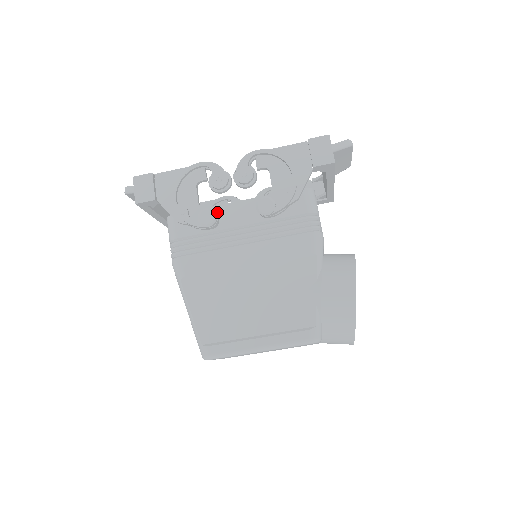
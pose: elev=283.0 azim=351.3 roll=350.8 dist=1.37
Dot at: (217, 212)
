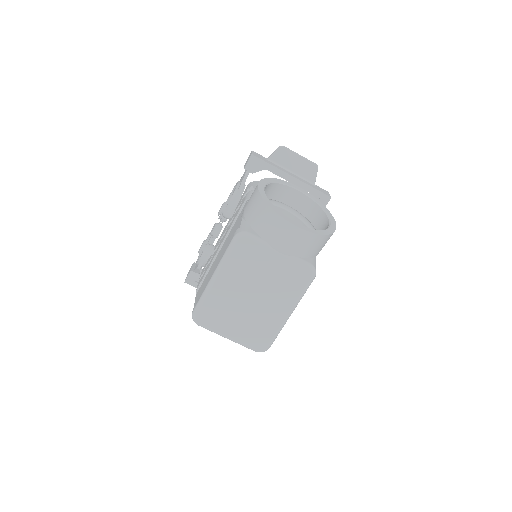
Dot at: occluded
